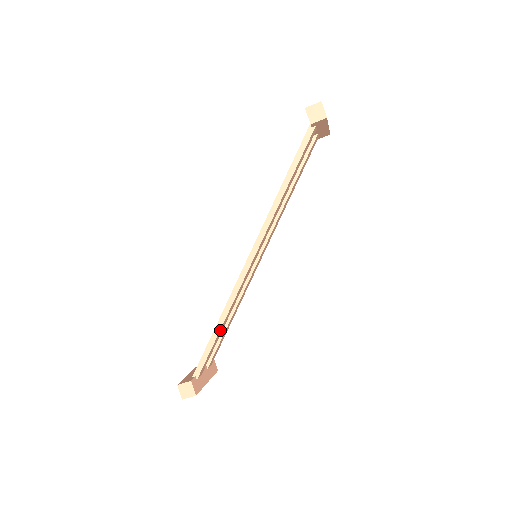
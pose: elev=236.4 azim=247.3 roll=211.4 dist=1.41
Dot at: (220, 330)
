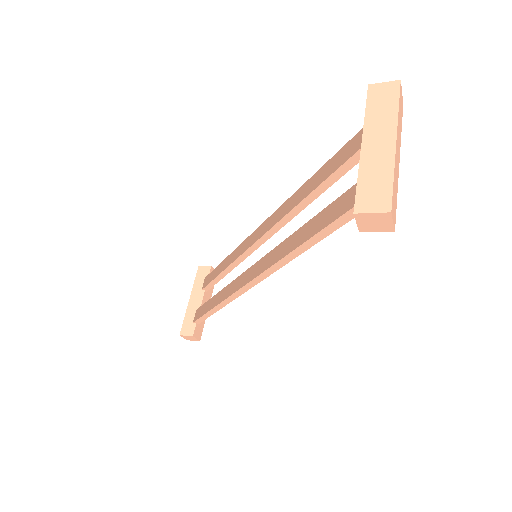
Dot at: (217, 309)
